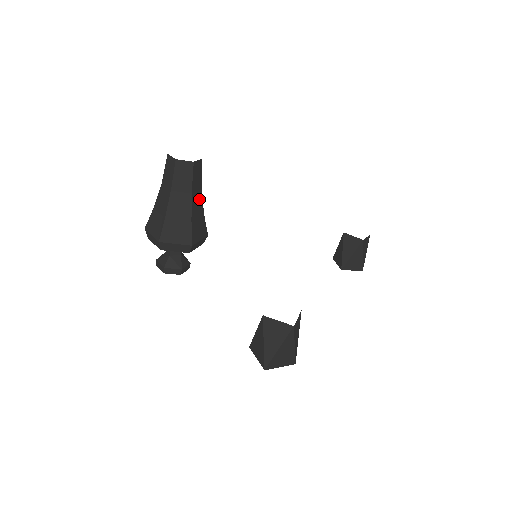
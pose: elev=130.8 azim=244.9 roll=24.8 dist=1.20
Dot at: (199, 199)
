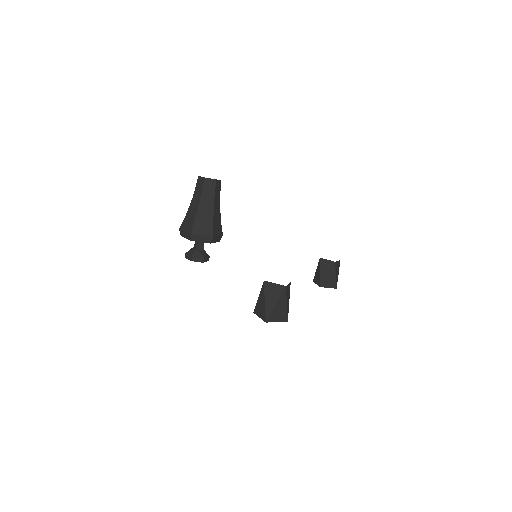
Dot at: (218, 207)
